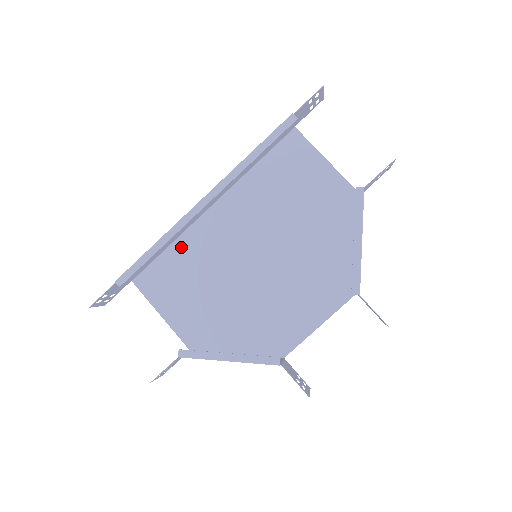
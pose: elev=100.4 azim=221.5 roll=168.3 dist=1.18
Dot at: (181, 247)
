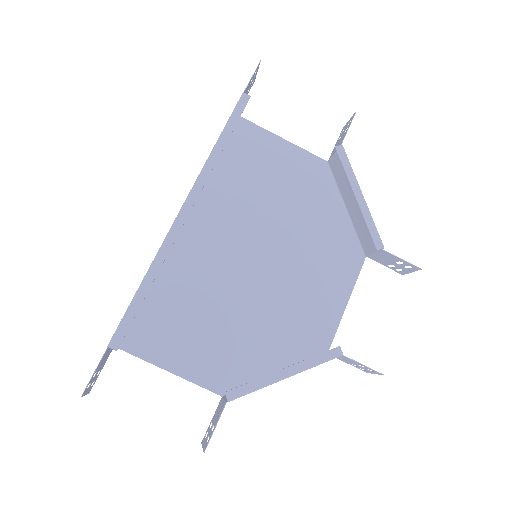
Dot at: (163, 281)
